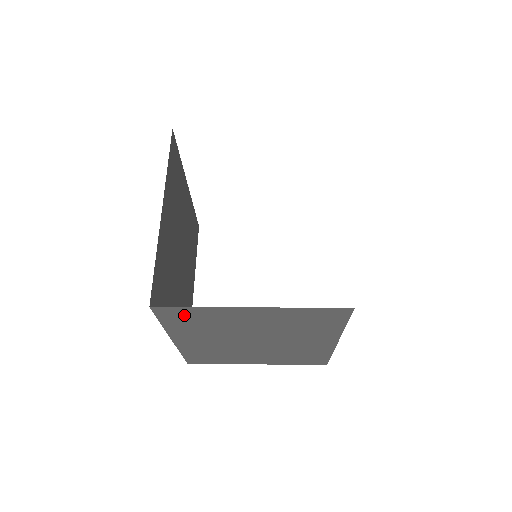
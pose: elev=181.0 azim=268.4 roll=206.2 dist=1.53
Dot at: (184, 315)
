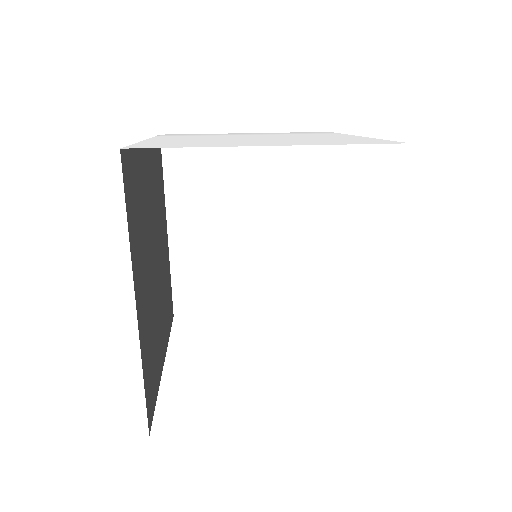
Dot at: occluded
